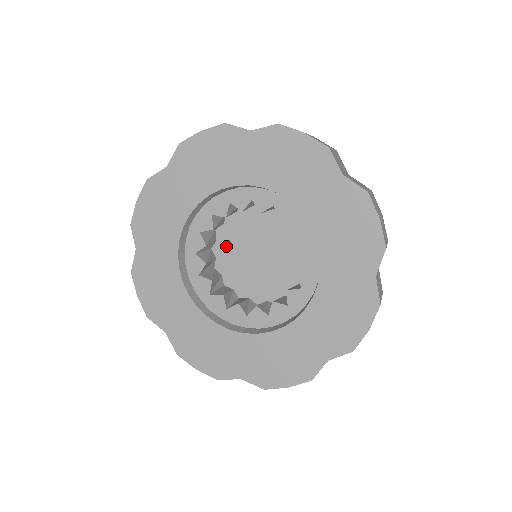
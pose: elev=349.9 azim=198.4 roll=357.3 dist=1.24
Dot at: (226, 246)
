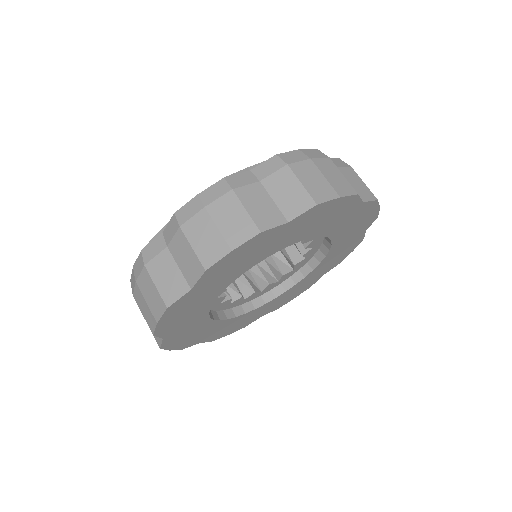
Dot at: occluded
